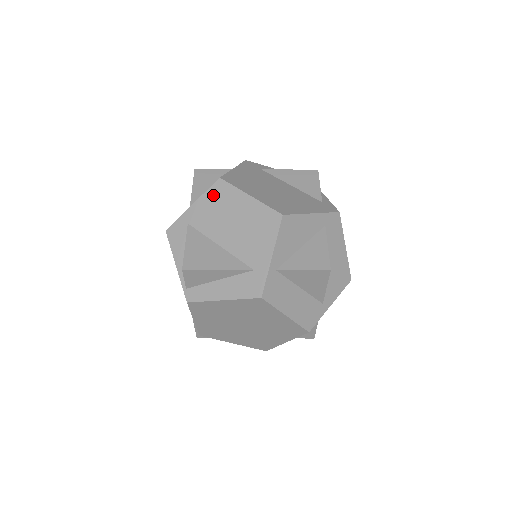
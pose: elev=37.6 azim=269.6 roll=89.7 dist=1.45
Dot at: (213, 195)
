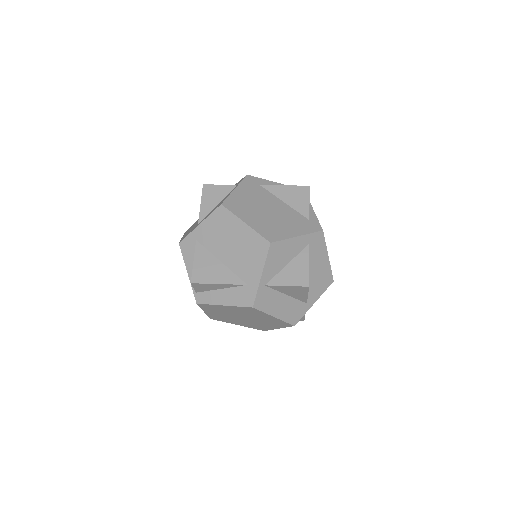
Dot at: (216, 218)
